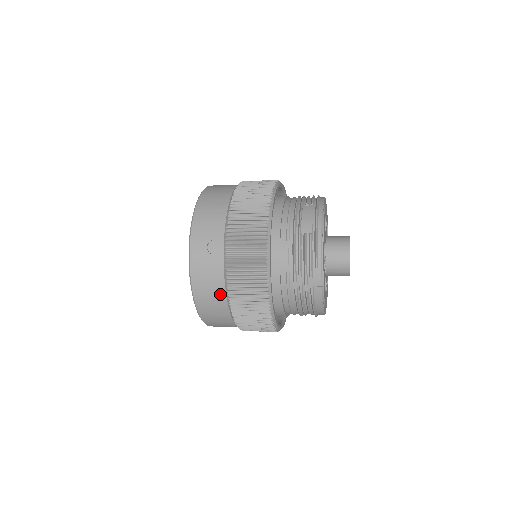
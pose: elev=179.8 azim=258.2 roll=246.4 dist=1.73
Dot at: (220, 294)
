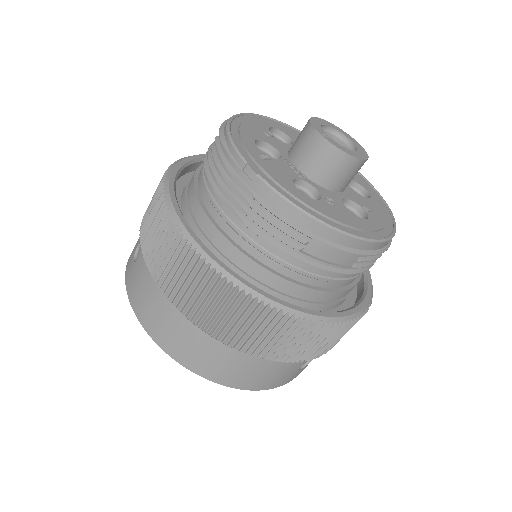
Dot at: (161, 302)
